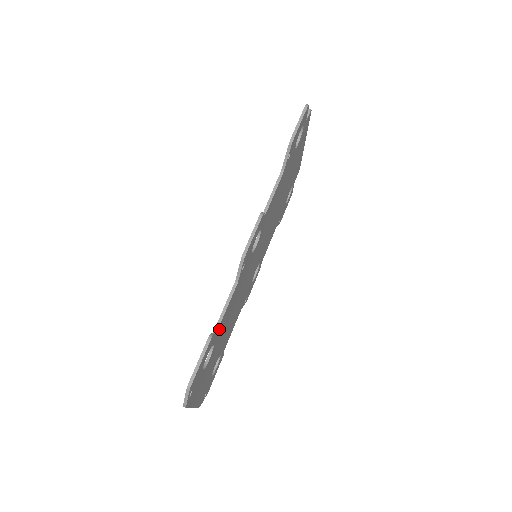
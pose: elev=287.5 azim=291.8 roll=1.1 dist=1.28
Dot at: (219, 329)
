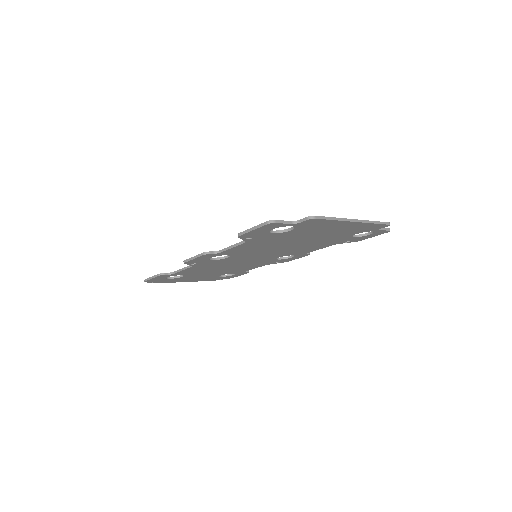
Dot at: (181, 273)
